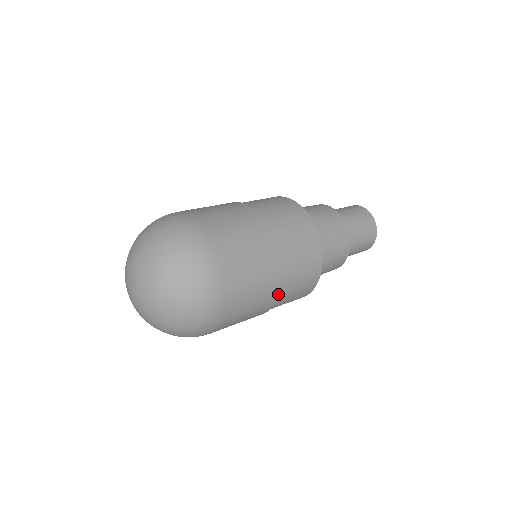
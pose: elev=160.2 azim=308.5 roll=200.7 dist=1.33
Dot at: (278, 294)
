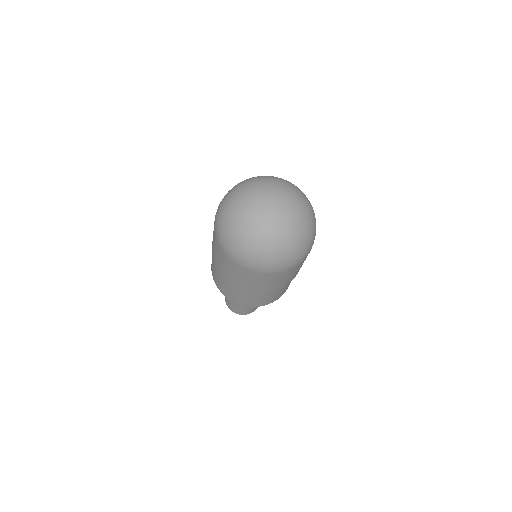
Dot at: (274, 291)
